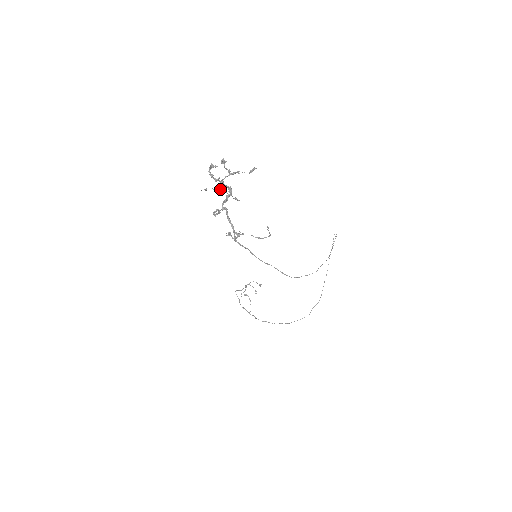
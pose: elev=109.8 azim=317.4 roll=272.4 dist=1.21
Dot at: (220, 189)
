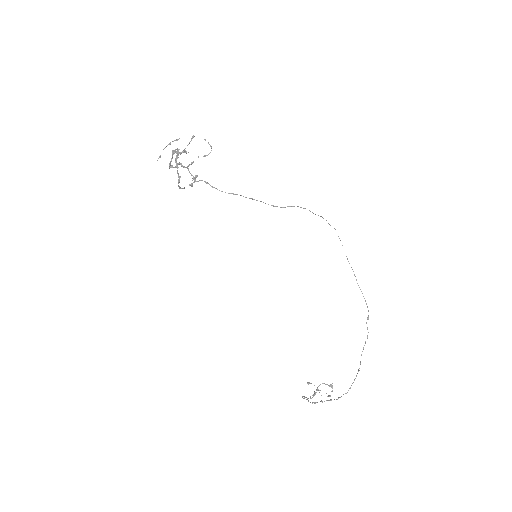
Dot at: occluded
